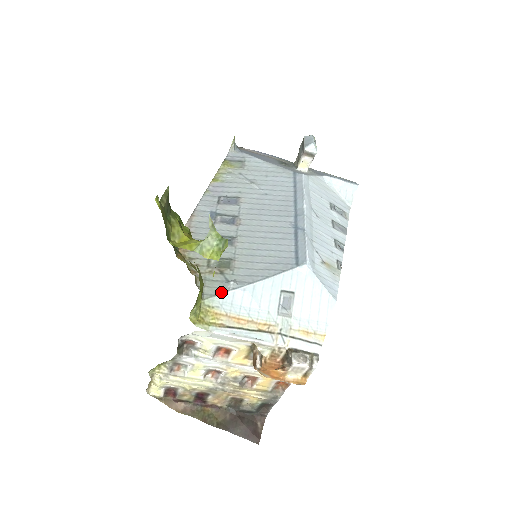
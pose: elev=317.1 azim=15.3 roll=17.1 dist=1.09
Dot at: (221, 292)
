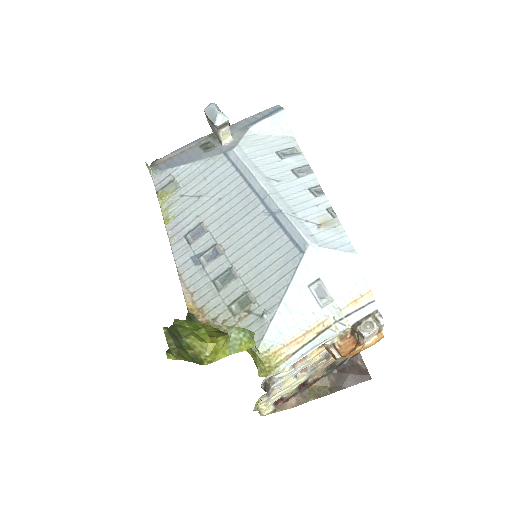
Dot at: (264, 332)
